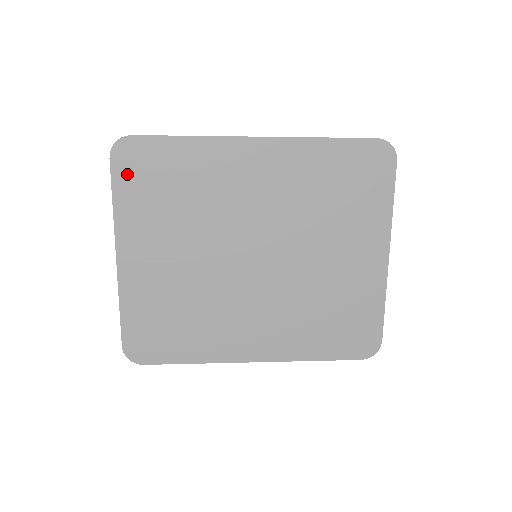
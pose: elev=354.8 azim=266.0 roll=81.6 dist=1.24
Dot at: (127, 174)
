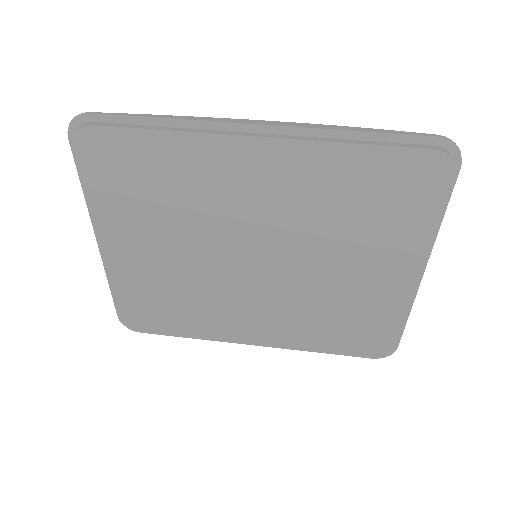
Dot at: (92, 162)
